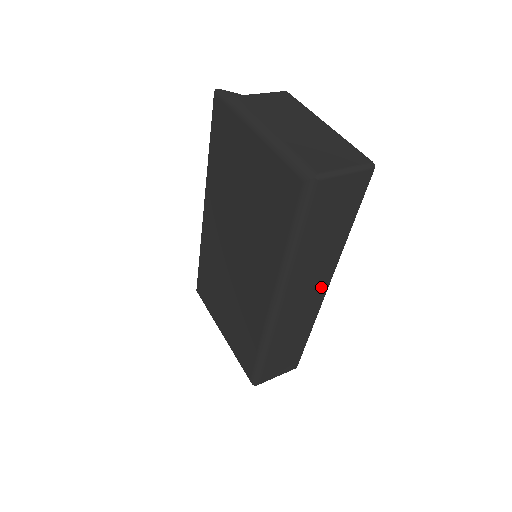
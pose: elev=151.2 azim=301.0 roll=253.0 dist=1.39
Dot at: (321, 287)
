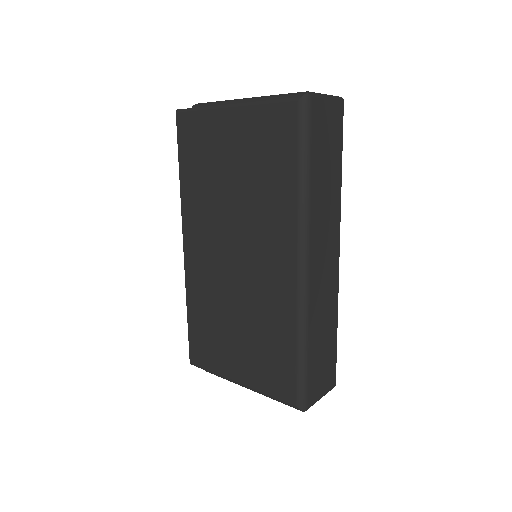
Dot at: (334, 247)
